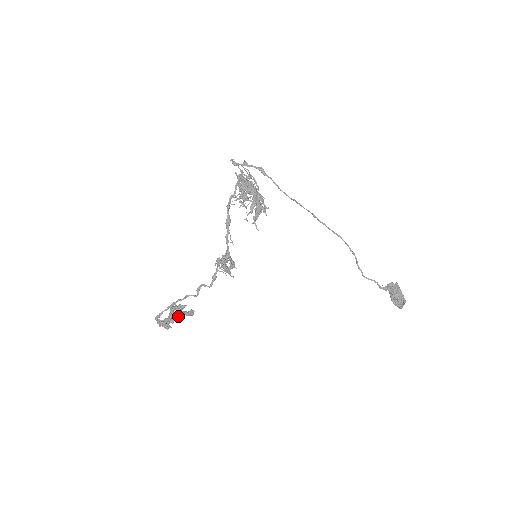
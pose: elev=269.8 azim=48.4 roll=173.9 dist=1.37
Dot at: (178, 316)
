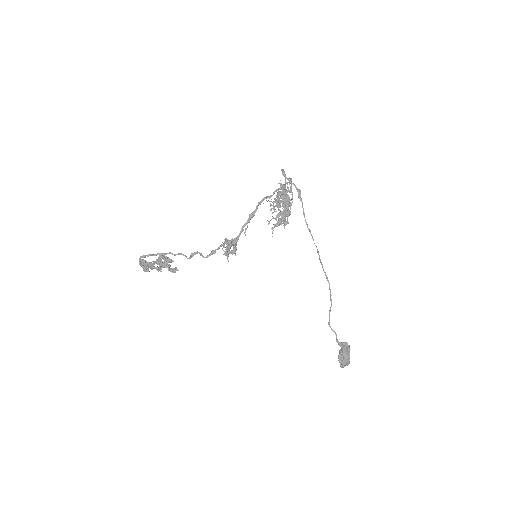
Dot at: occluded
